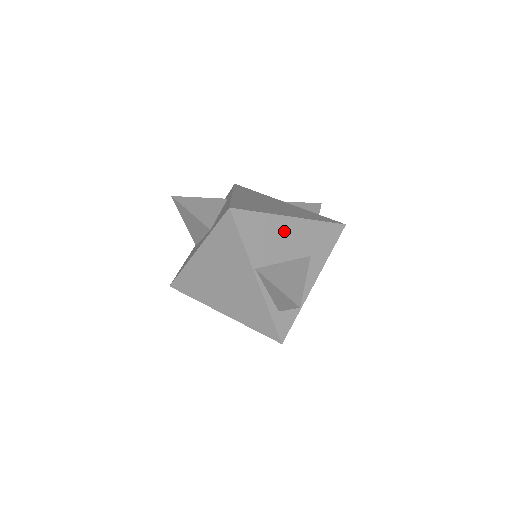
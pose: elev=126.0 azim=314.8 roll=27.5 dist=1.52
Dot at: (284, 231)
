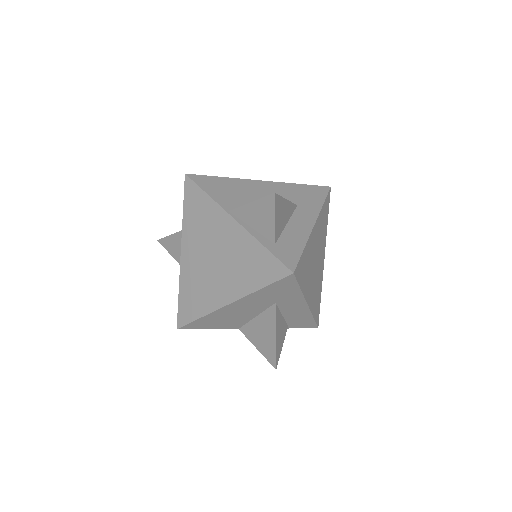
Dot at: (255, 189)
